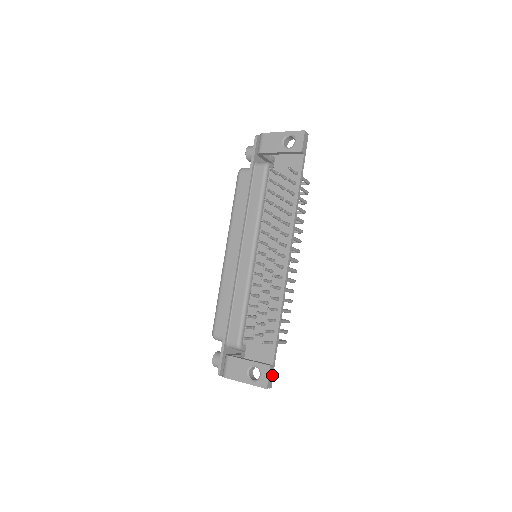
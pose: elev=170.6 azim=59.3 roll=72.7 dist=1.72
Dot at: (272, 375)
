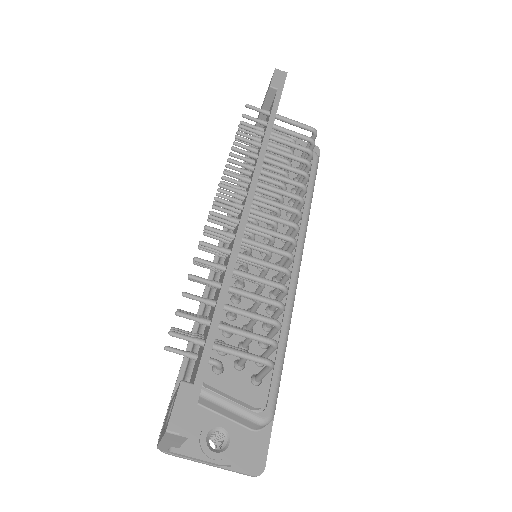
Dot at: (192, 406)
